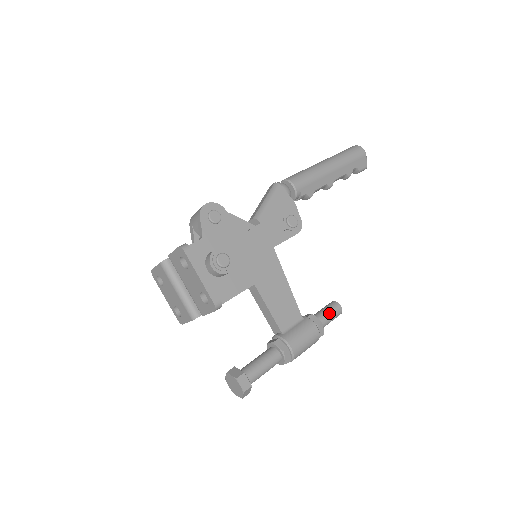
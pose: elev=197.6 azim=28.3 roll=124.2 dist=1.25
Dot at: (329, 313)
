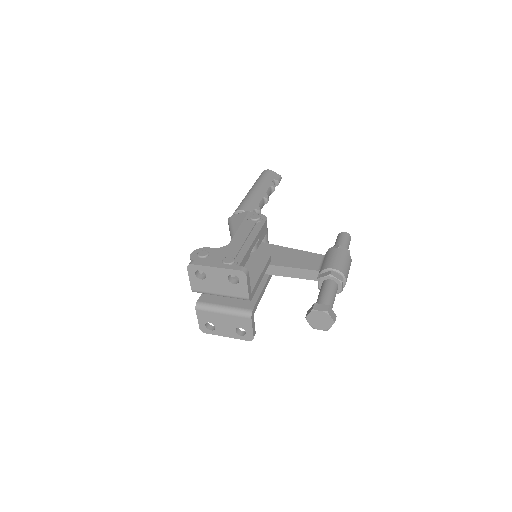
Dot at: (340, 240)
